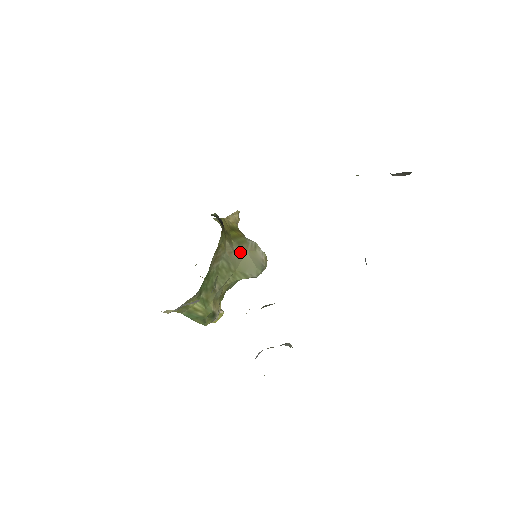
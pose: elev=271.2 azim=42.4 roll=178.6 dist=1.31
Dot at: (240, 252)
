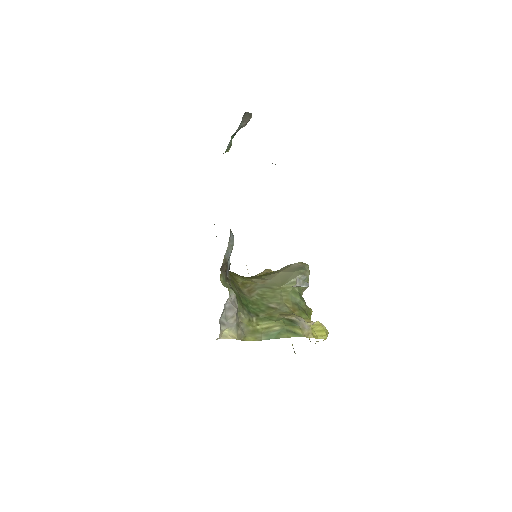
Dot at: (274, 277)
